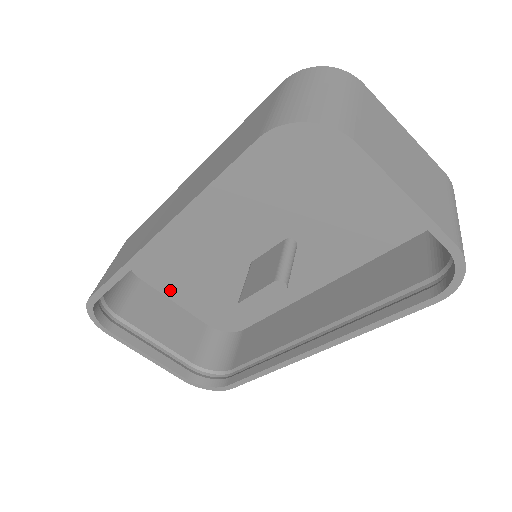
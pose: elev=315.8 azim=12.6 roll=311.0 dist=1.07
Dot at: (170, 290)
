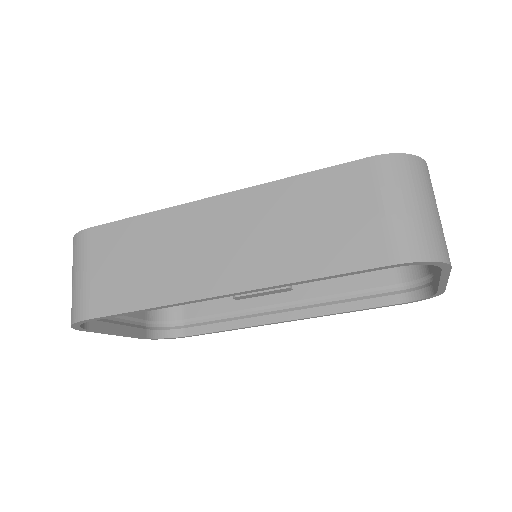
Dot at: occluded
